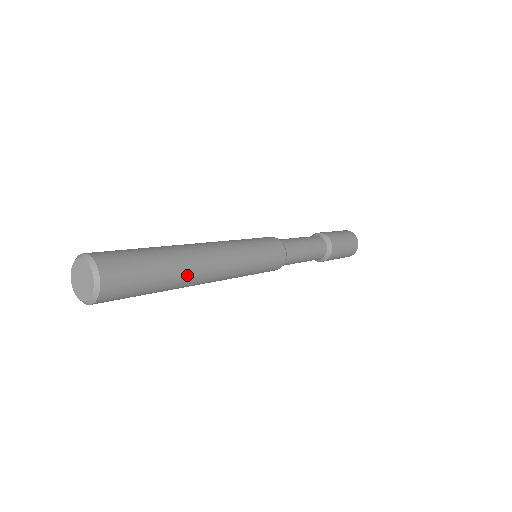
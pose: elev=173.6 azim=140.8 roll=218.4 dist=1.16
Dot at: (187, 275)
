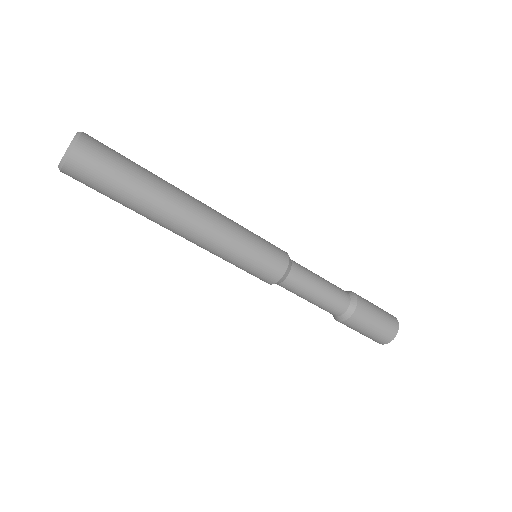
Dot at: (166, 194)
